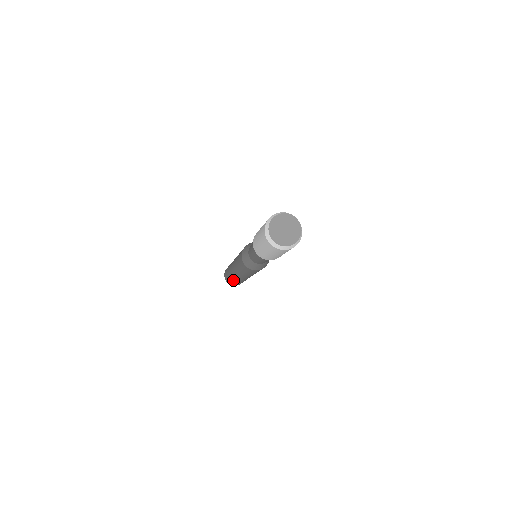
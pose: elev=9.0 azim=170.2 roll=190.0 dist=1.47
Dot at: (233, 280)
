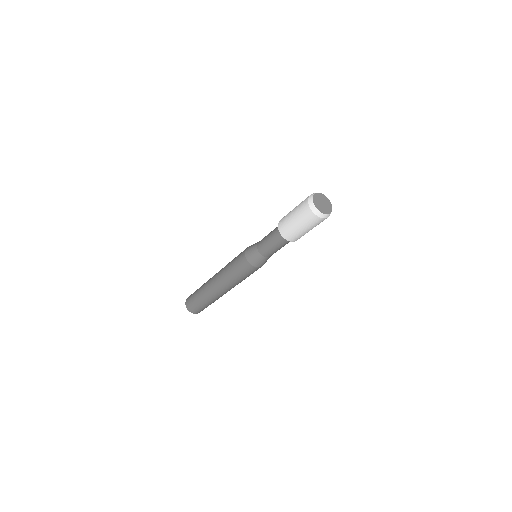
Dot at: (205, 301)
